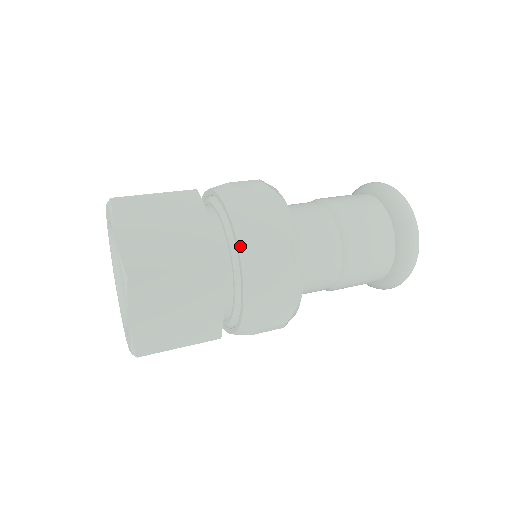
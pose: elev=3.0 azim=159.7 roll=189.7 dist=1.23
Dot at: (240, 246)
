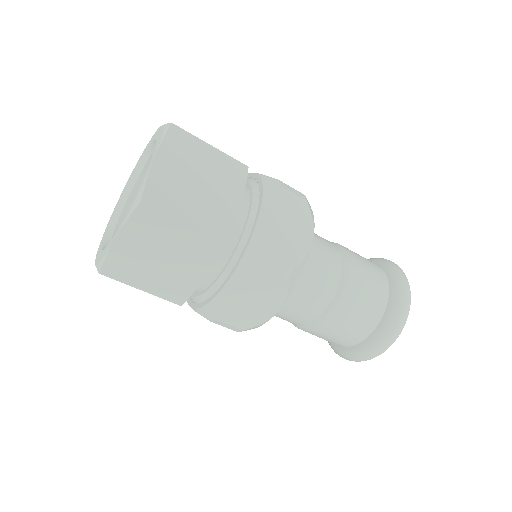
Dot at: (252, 240)
